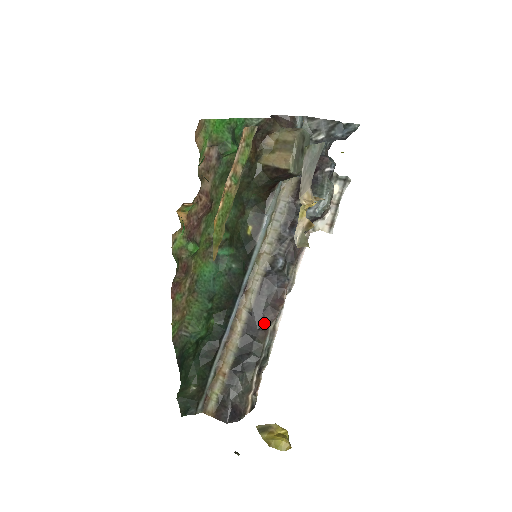
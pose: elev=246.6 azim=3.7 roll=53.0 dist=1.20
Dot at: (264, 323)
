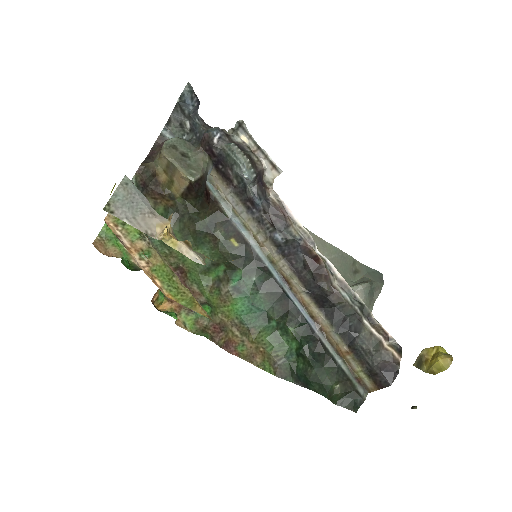
Dot at: (325, 288)
